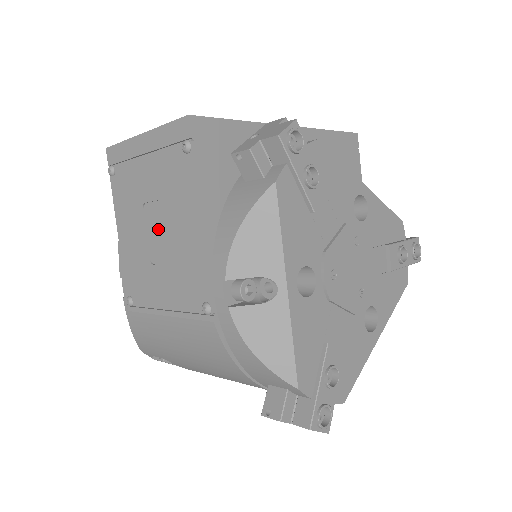
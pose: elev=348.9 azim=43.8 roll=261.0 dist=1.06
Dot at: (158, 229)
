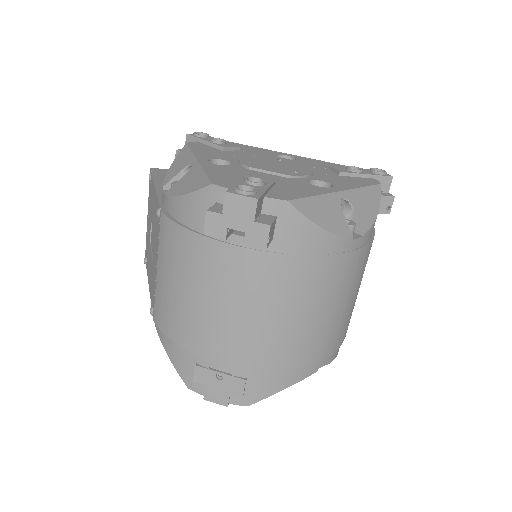
Dot at: (153, 237)
